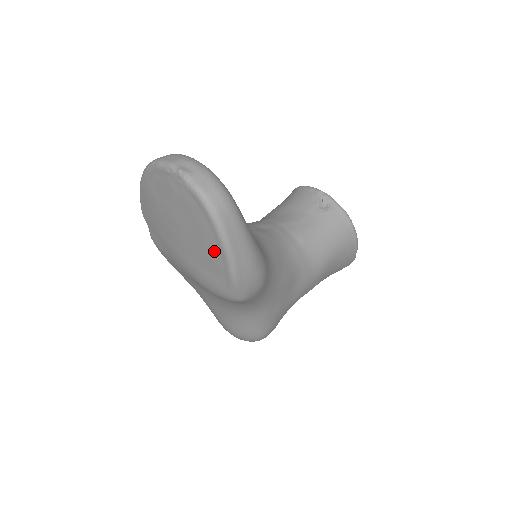
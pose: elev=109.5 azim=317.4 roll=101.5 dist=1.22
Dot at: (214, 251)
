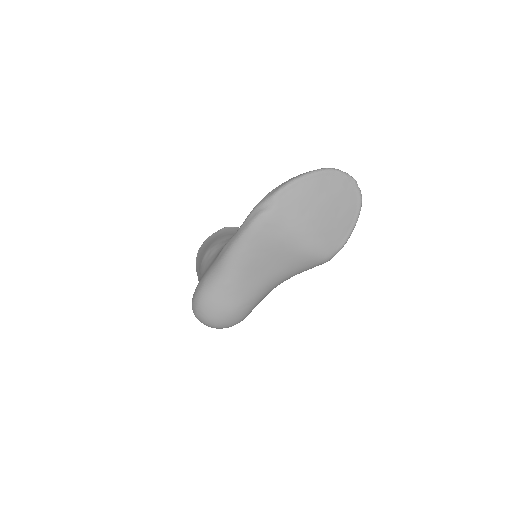
Dot at: (347, 225)
